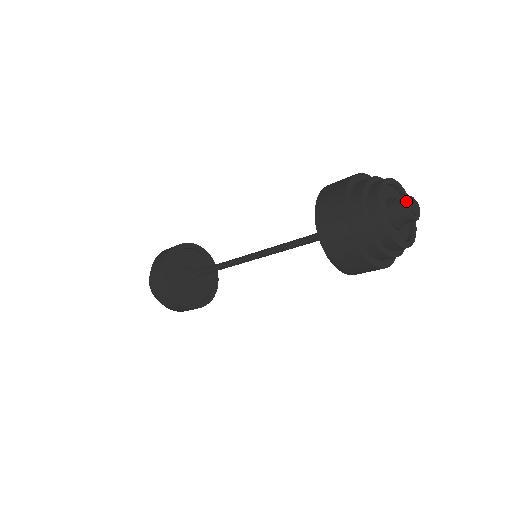
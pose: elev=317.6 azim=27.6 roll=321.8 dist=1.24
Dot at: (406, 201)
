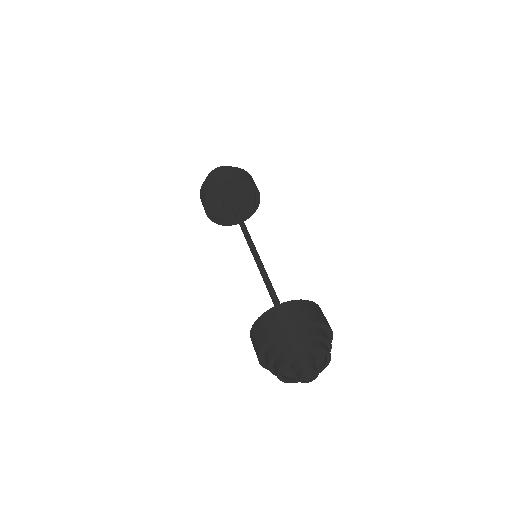
Dot at: (302, 375)
